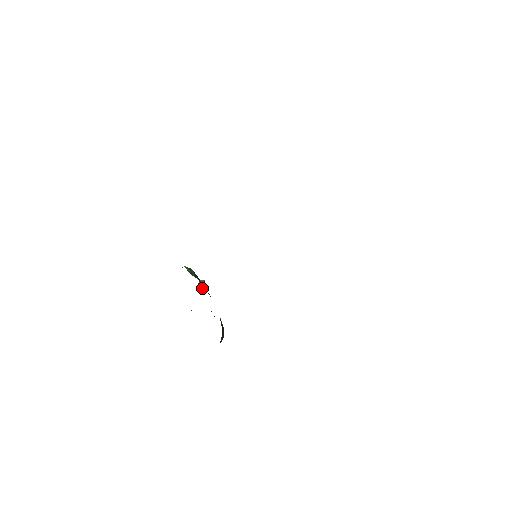
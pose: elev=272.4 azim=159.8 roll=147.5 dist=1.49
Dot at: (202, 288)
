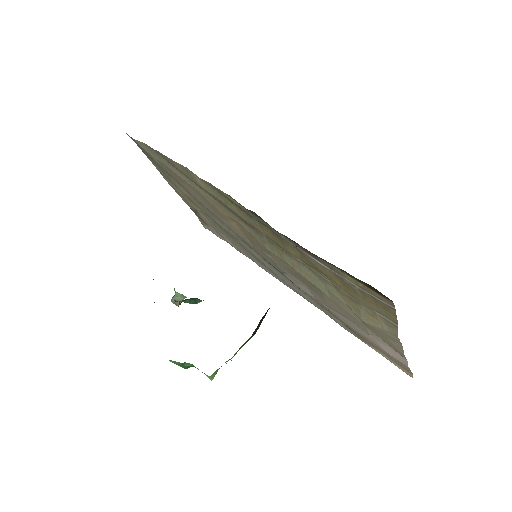
Dot at: occluded
